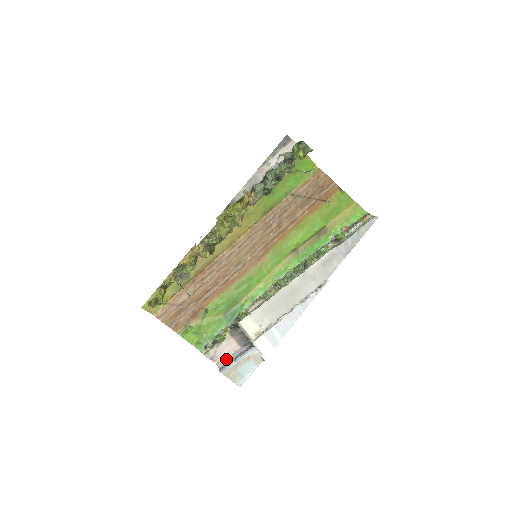
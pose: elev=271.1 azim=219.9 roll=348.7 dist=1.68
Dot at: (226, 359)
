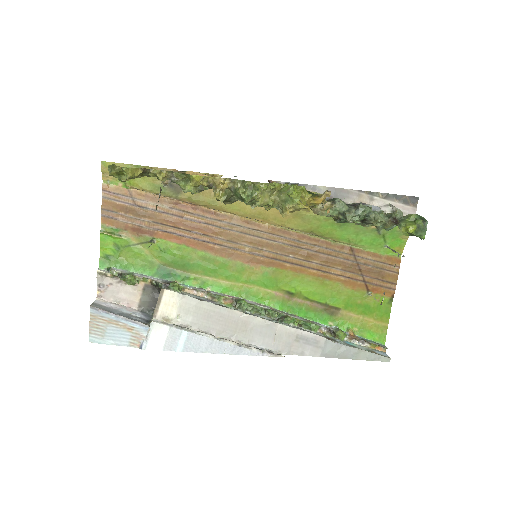
Dot at: (111, 302)
